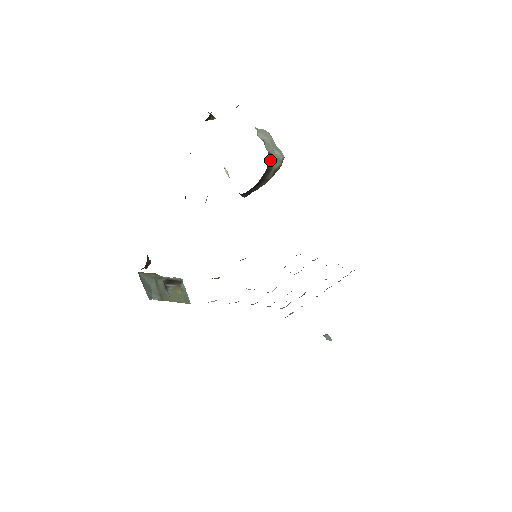
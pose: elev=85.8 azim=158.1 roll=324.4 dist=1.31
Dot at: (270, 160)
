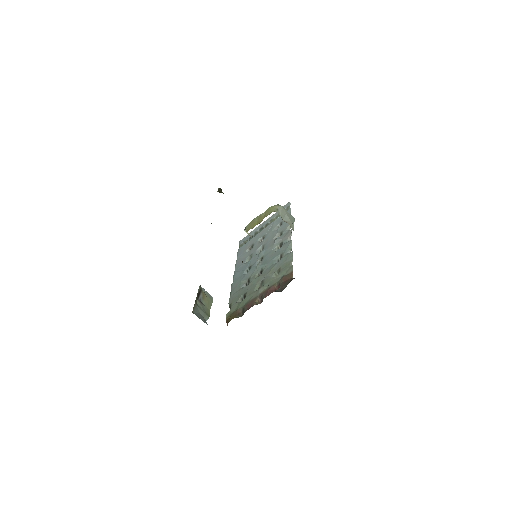
Dot at: occluded
